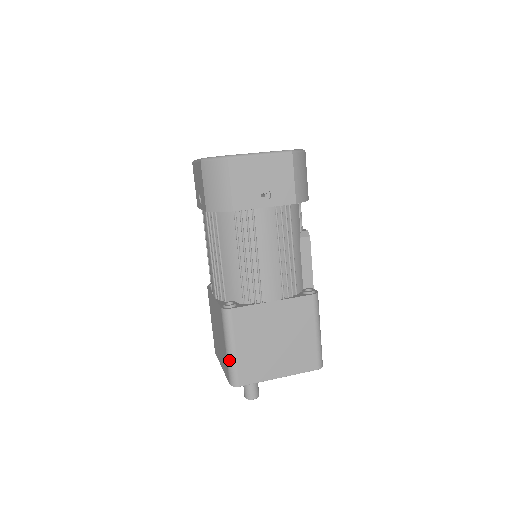
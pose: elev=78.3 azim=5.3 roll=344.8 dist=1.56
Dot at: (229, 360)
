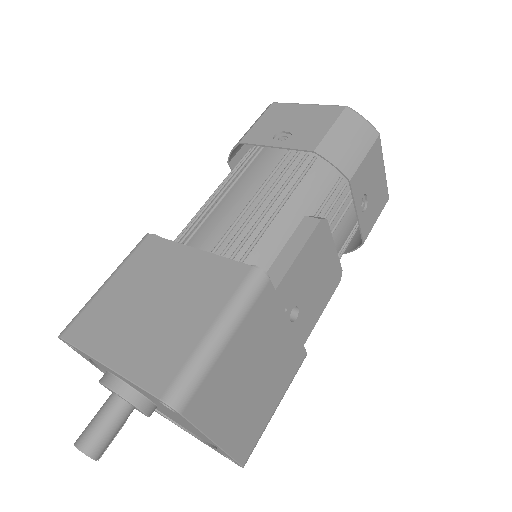
Dot at: (91, 299)
